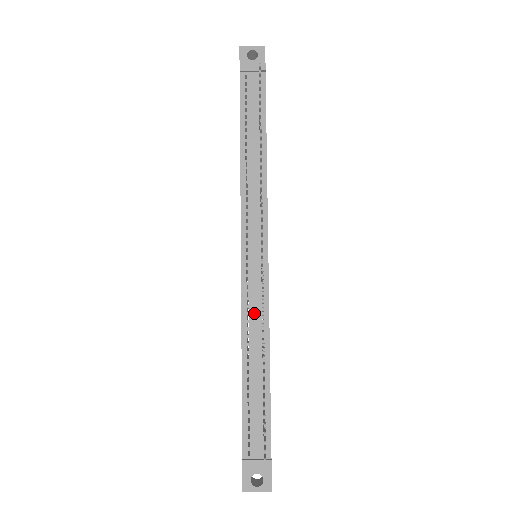
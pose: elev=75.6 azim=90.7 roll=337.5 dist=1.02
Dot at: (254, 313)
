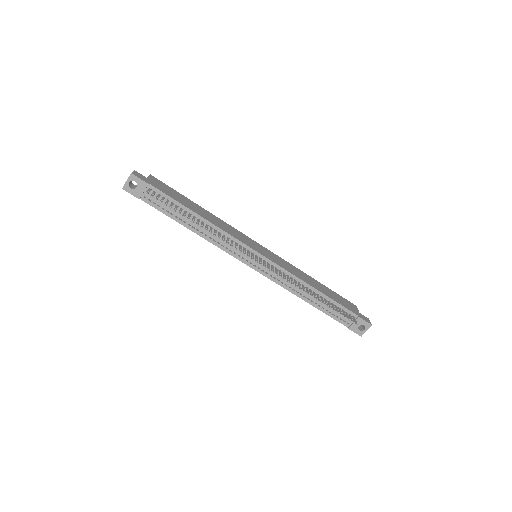
Dot at: (286, 281)
